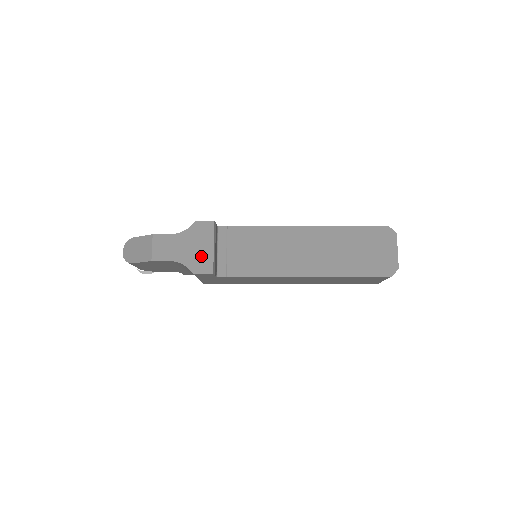
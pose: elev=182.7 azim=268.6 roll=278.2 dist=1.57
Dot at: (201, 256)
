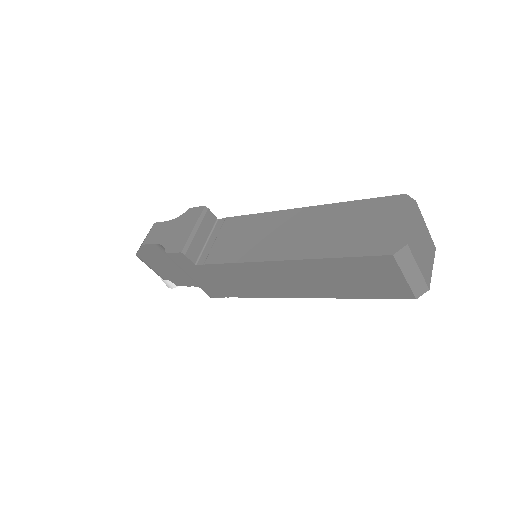
Dot at: (180, 237)
